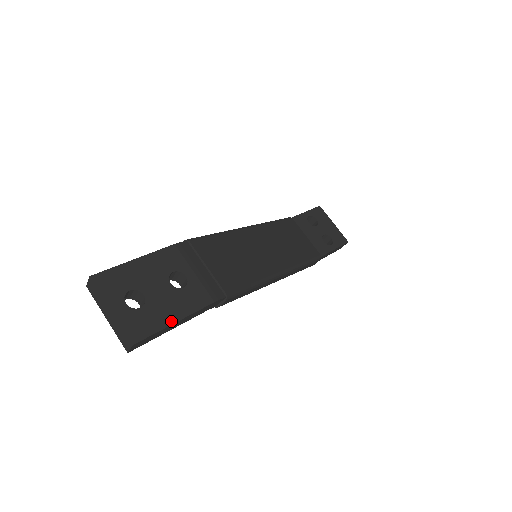
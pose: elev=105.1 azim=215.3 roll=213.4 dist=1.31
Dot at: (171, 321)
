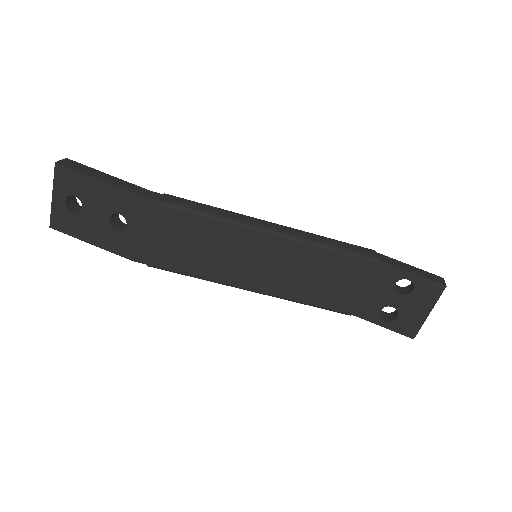
Dot at: (86, 239)
